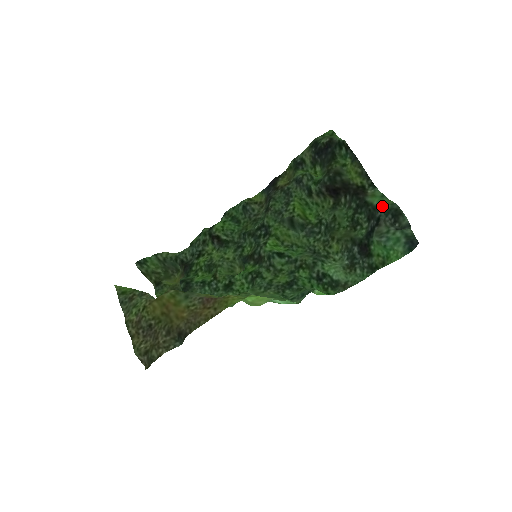
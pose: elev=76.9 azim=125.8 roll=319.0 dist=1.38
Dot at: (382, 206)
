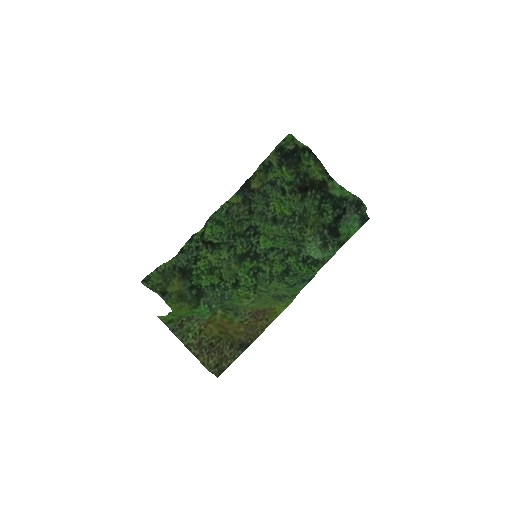
Dot at: (346, 199)
